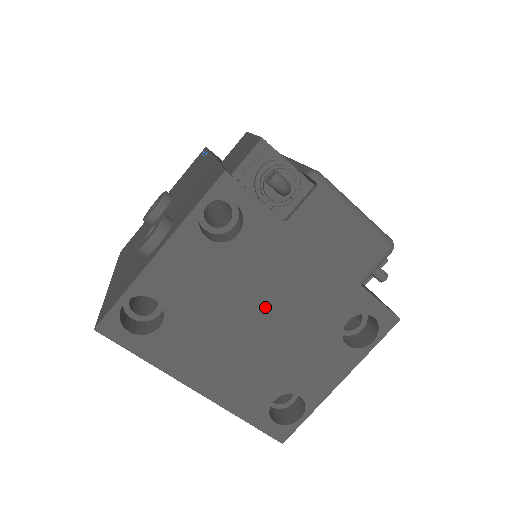
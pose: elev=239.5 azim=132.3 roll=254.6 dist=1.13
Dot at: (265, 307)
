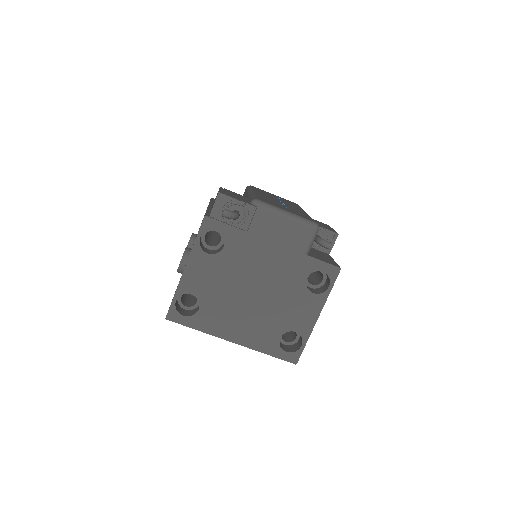
Dot at: (254, 283)
